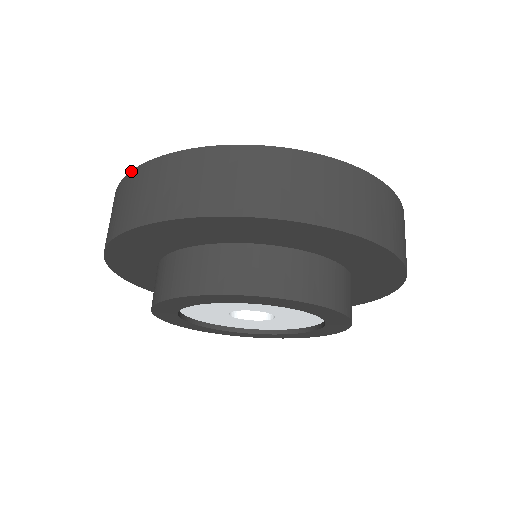
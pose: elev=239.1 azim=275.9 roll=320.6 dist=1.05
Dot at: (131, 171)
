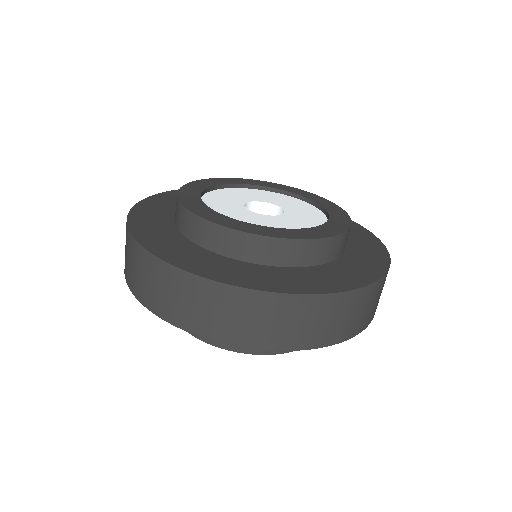
Dot at: (142, 247)
